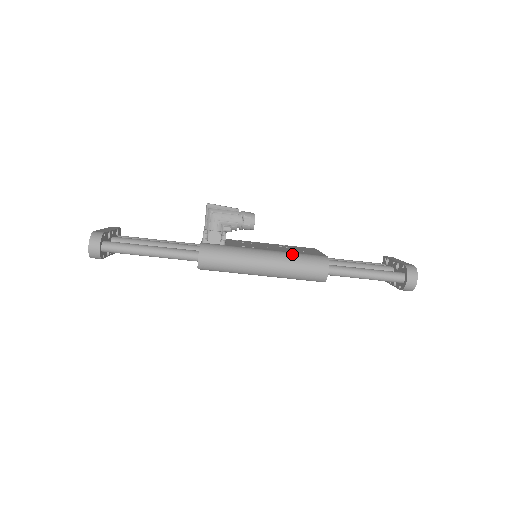
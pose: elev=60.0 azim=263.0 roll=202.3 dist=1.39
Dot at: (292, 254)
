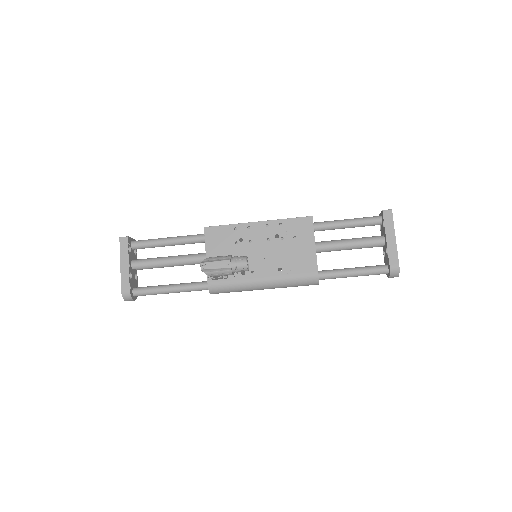
Dot at: (286, 280)
